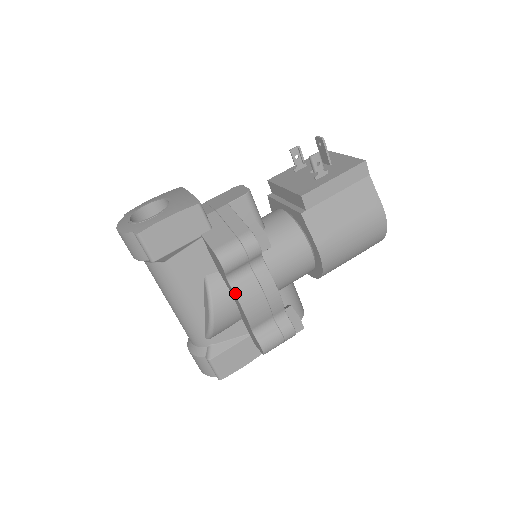
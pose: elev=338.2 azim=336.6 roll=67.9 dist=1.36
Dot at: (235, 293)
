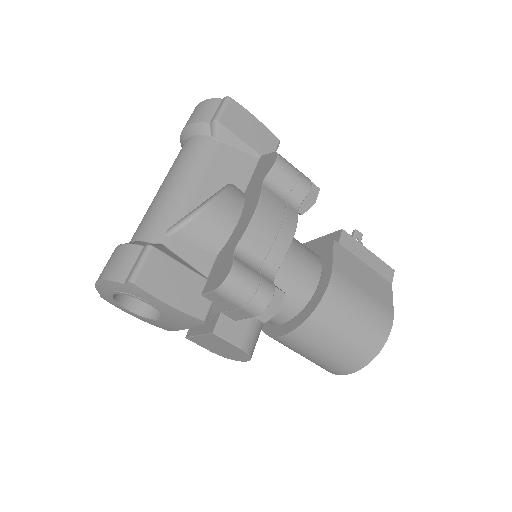
Dot at: (262, 192)
